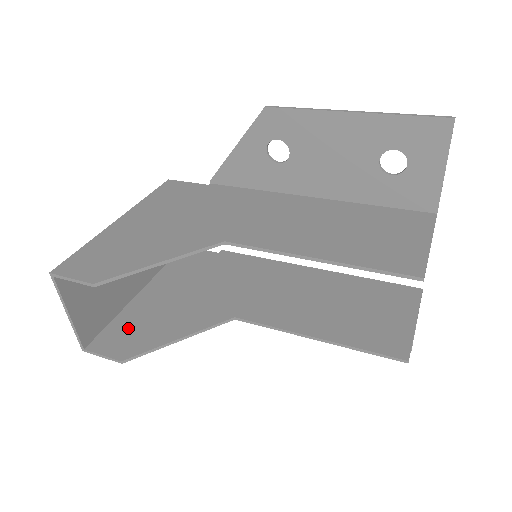
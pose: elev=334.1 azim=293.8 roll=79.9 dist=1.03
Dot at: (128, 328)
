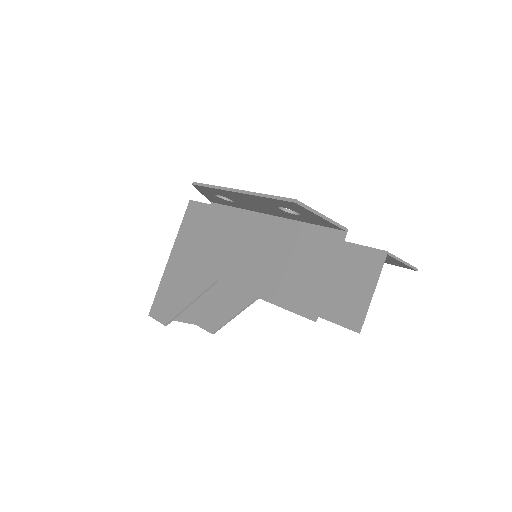
Dot at: (212, 307)
